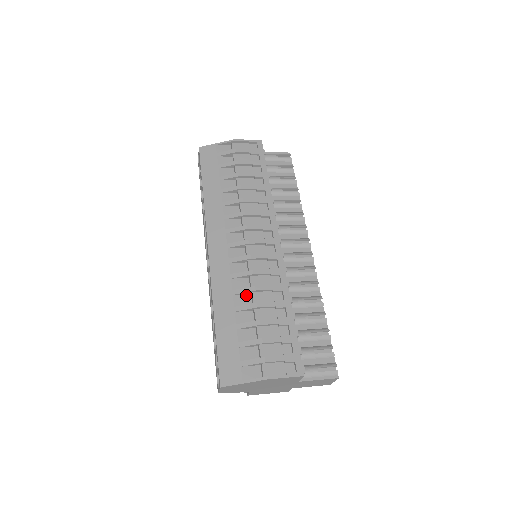
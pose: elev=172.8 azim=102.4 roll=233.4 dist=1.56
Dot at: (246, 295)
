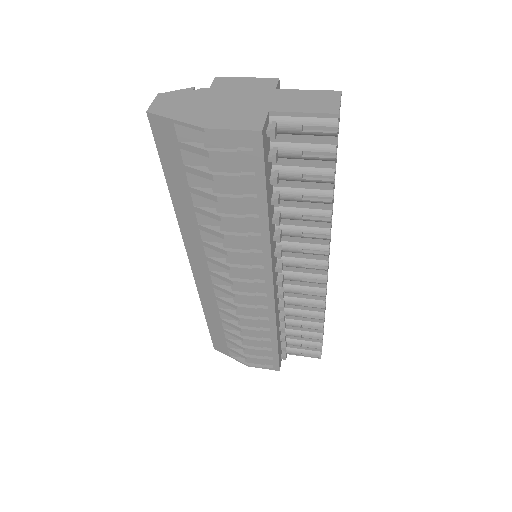
Dot at: occluded
